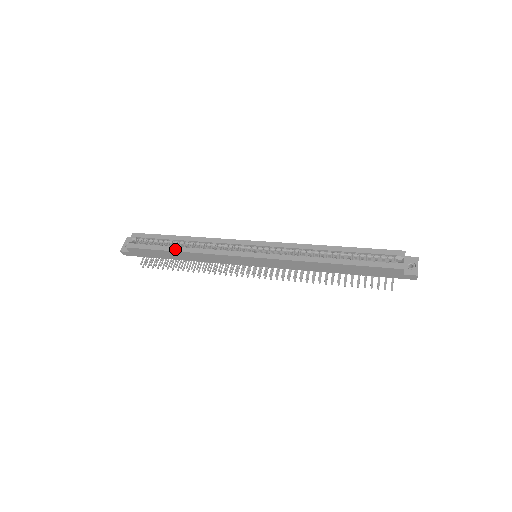
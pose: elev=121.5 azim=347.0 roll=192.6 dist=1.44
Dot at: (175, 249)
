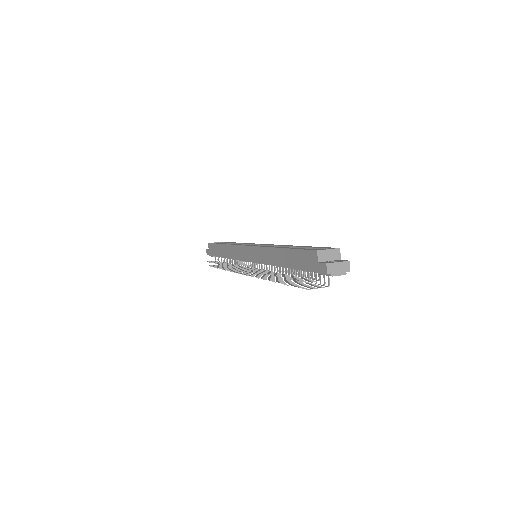
Dot at: (224, 243)
